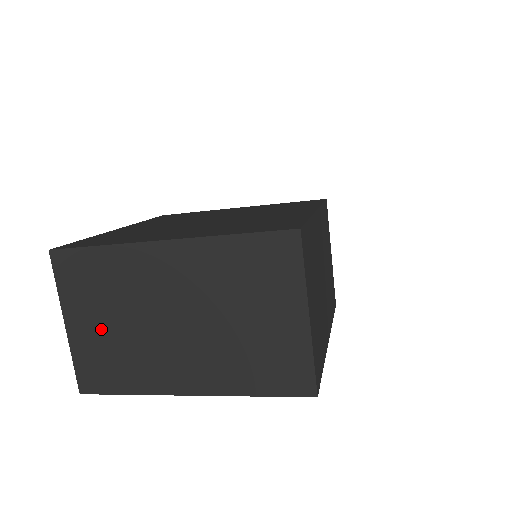
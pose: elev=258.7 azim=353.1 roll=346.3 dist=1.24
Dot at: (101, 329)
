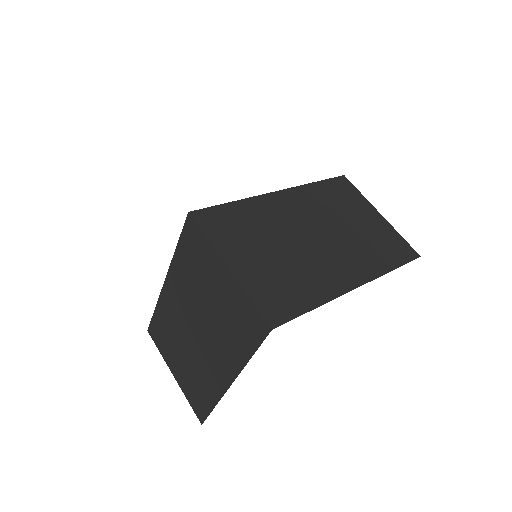
Dot at: (182, 366)
